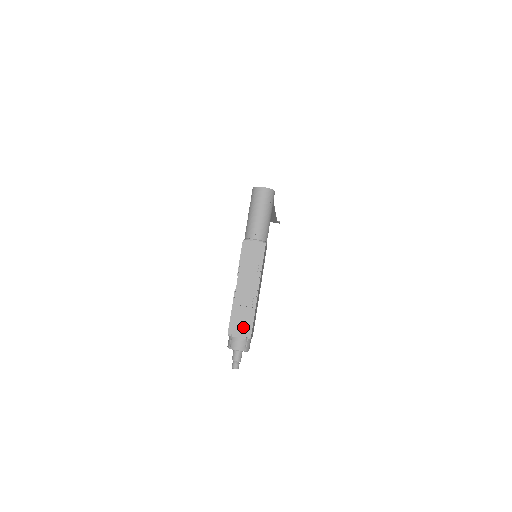
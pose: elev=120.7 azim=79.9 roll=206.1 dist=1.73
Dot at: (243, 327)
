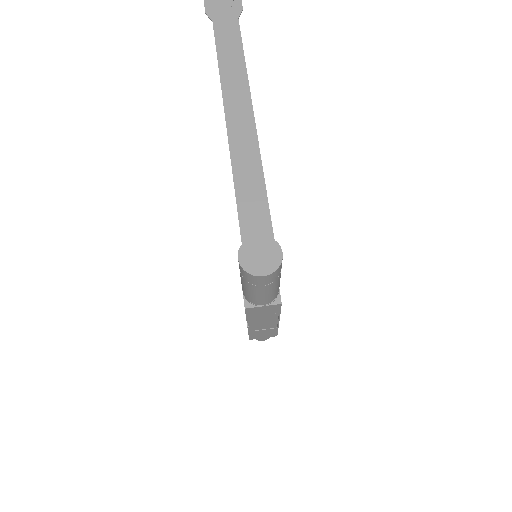
Dot at: (266, 335)
